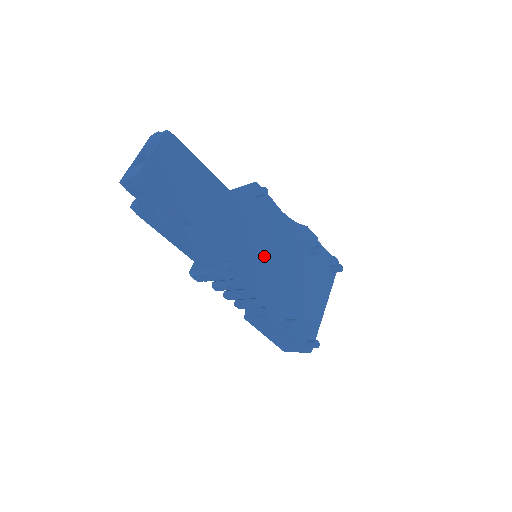
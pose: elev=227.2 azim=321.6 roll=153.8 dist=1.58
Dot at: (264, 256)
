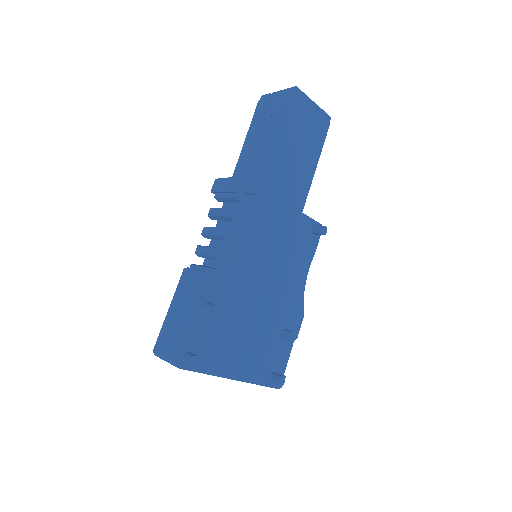
Dot at: (266, 252)
